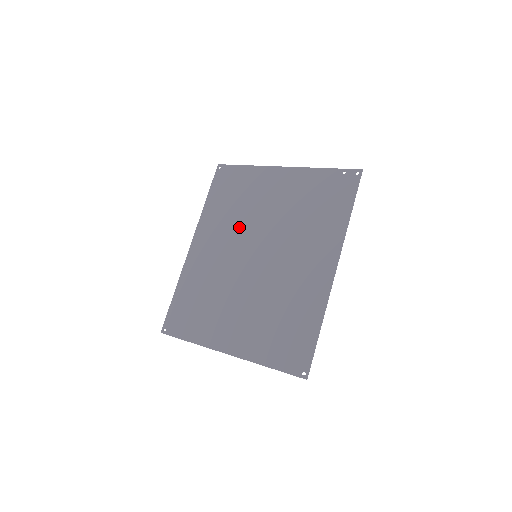
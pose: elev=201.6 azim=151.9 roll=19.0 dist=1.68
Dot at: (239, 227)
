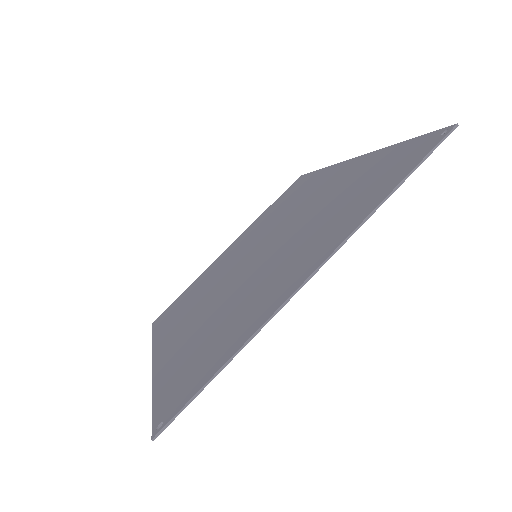
Dot at: (213, 285)
